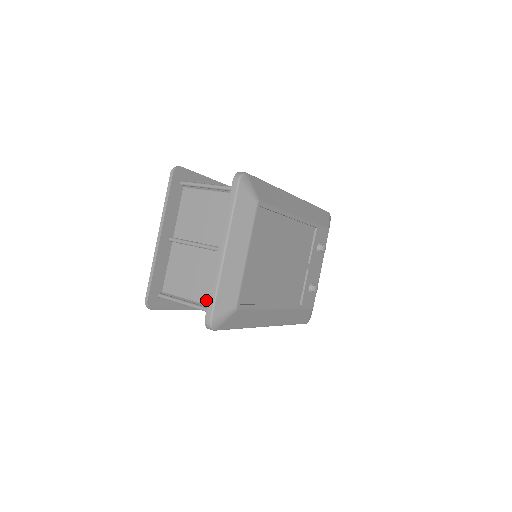
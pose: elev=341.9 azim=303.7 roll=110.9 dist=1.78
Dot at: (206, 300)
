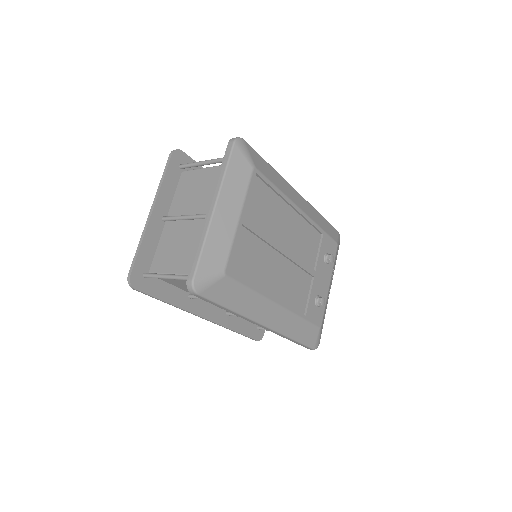
Dot at: occluded
